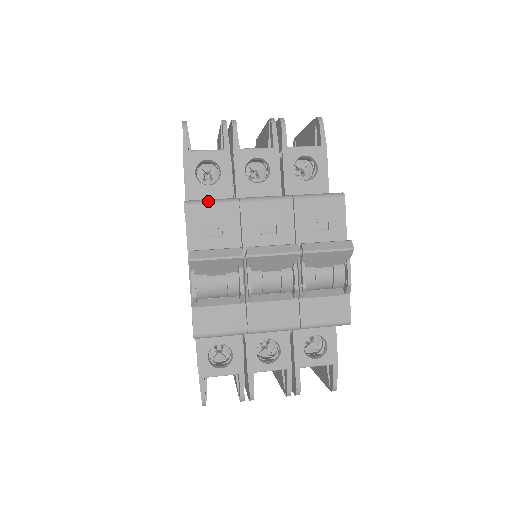
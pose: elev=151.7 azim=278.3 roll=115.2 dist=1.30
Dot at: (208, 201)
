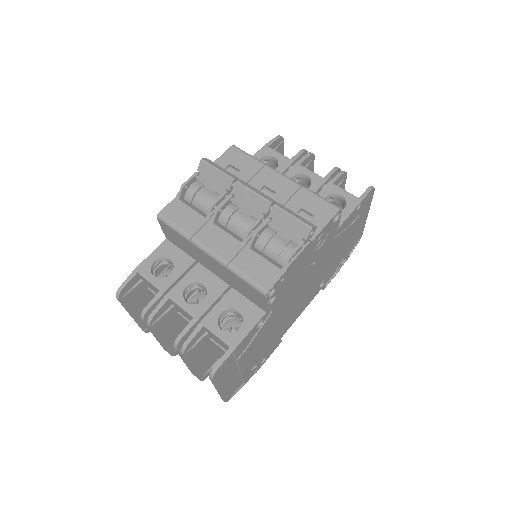
Dot at: (247, 153)
